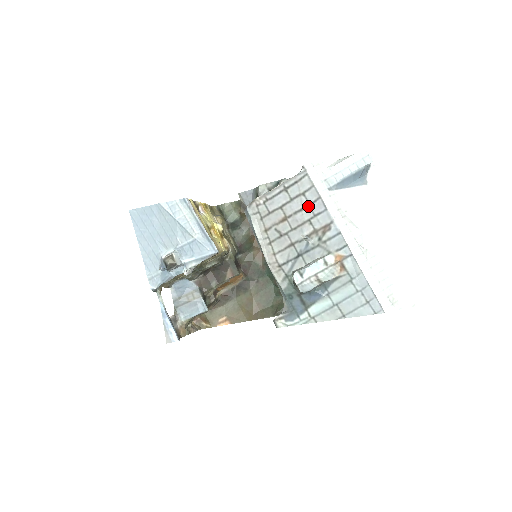
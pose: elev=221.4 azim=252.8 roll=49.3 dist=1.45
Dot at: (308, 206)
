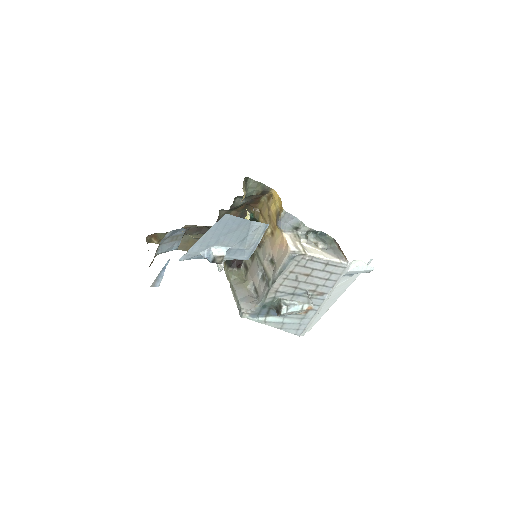
Dot at: (326, 279)
